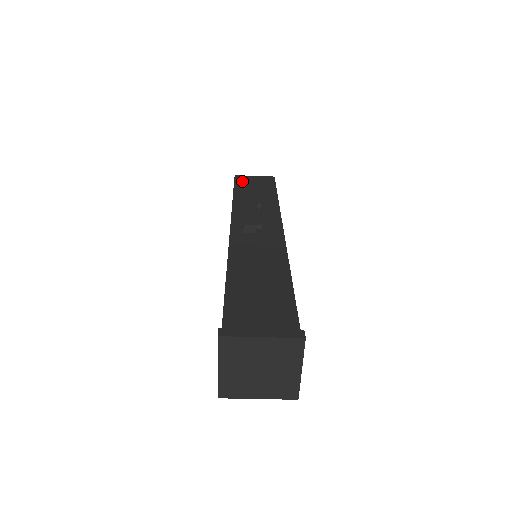
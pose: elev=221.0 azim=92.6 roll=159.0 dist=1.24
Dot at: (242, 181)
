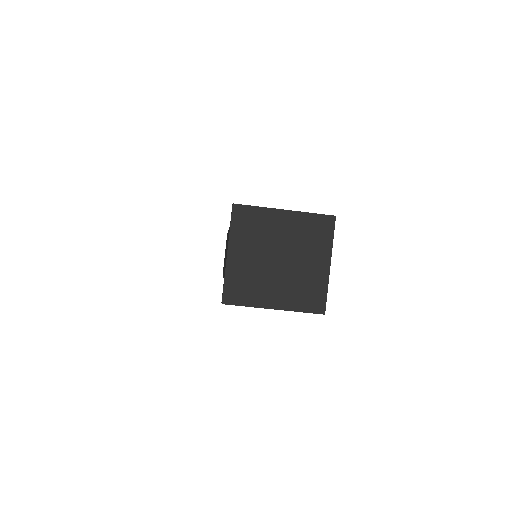
Dot at: occluded
